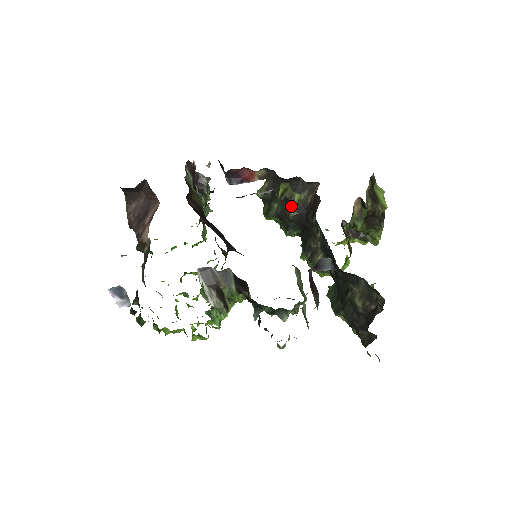
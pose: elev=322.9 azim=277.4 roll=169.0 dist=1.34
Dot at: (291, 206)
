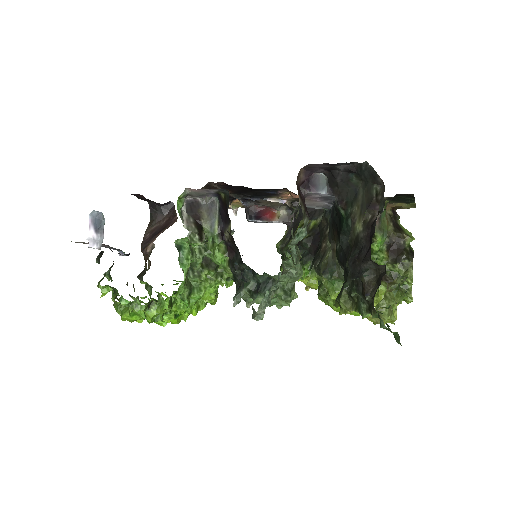
Dot at: occluded
